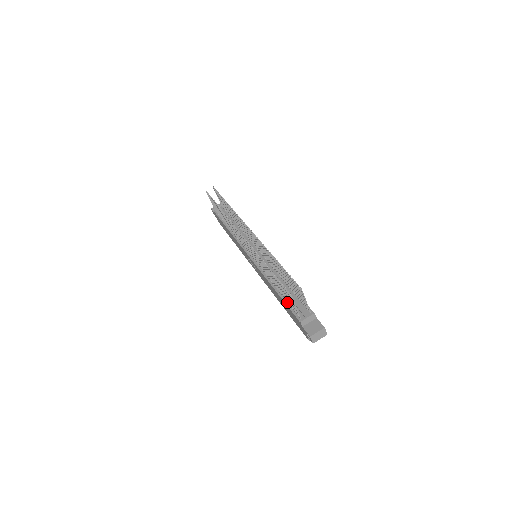
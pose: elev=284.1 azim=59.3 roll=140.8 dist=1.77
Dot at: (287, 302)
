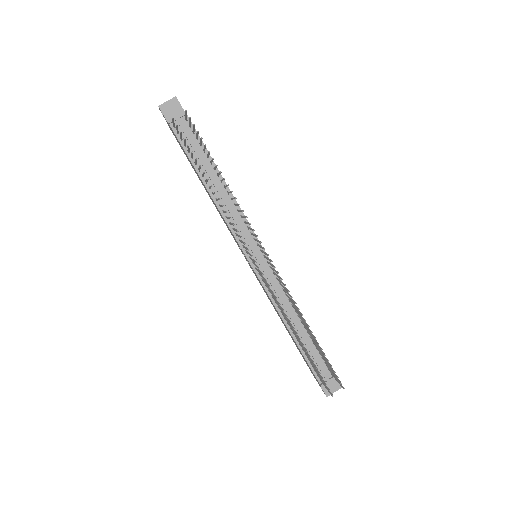
Dot at: (305, 355)
